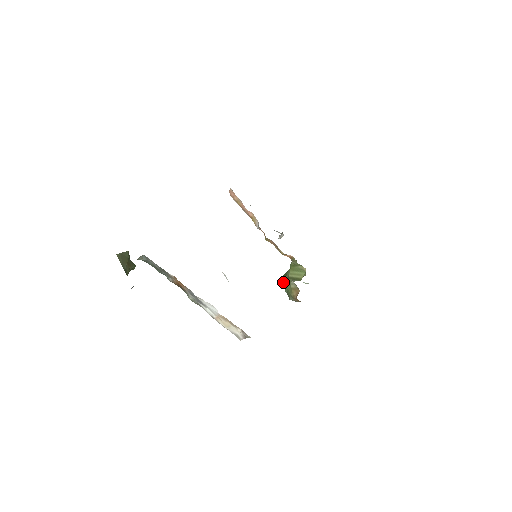
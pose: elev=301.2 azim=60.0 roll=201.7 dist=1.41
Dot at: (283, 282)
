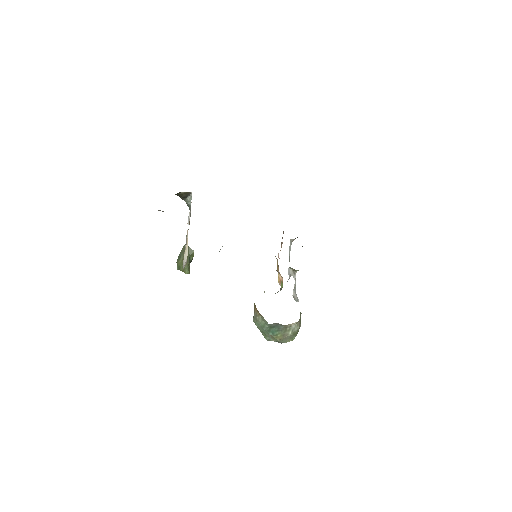
Dot at: occluded
